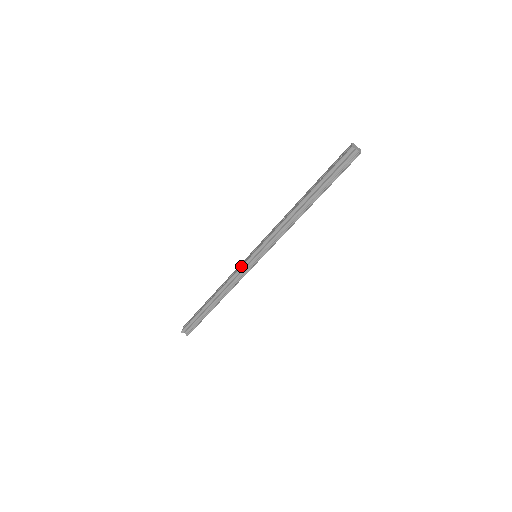
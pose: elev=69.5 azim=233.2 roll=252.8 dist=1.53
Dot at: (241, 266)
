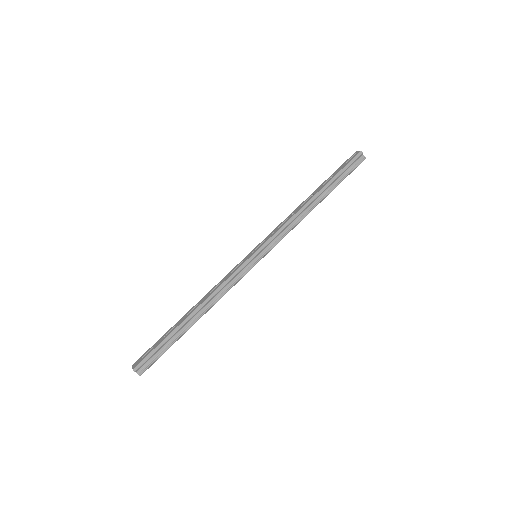
Dot at: (240, 266)
